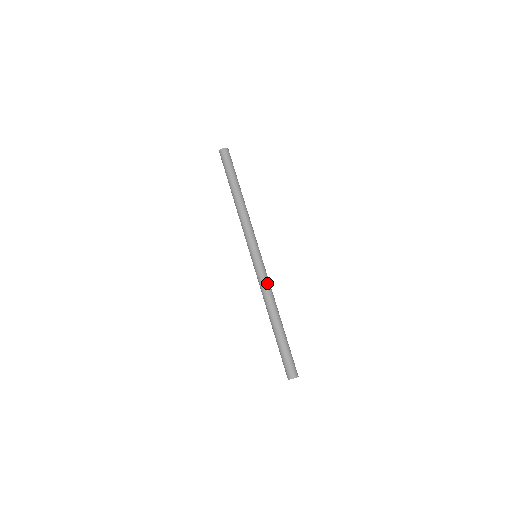
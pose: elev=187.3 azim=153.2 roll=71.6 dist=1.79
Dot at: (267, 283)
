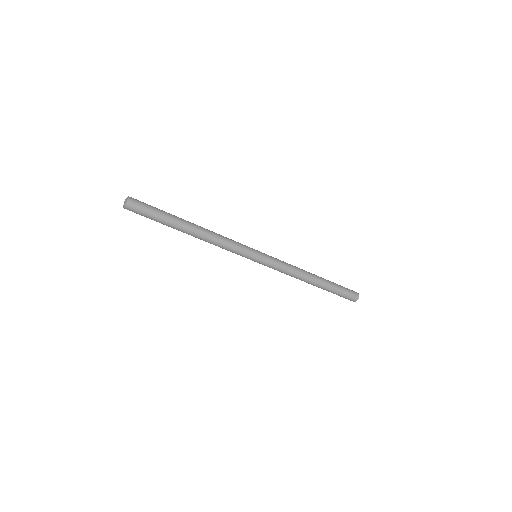
Dot at: (286, 265)
